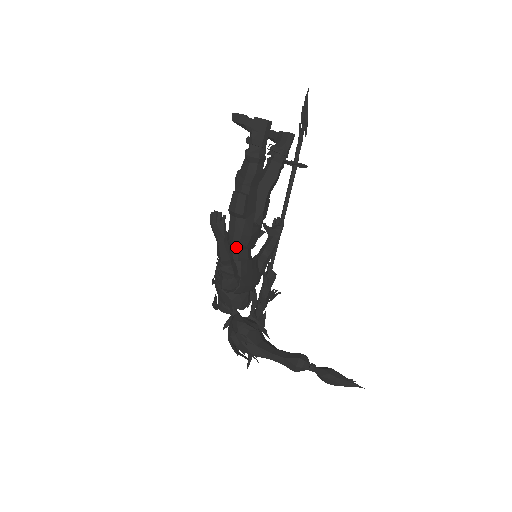
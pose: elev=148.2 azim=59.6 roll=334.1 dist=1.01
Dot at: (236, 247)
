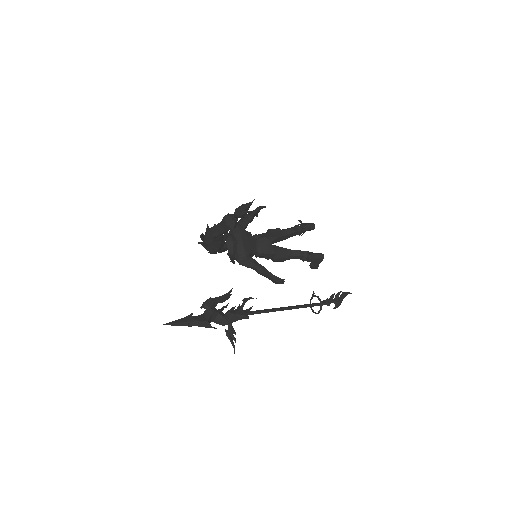
Dot at: (254, 235)
